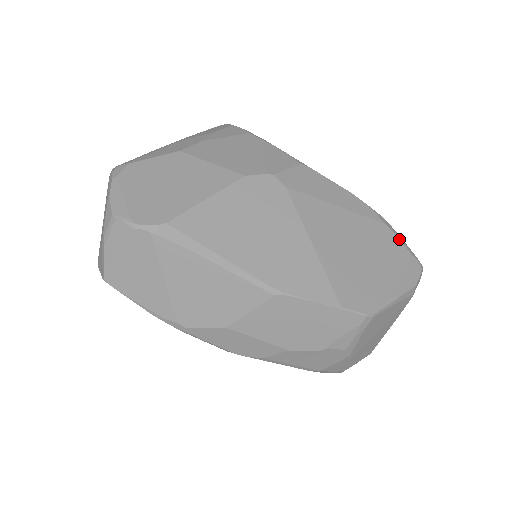
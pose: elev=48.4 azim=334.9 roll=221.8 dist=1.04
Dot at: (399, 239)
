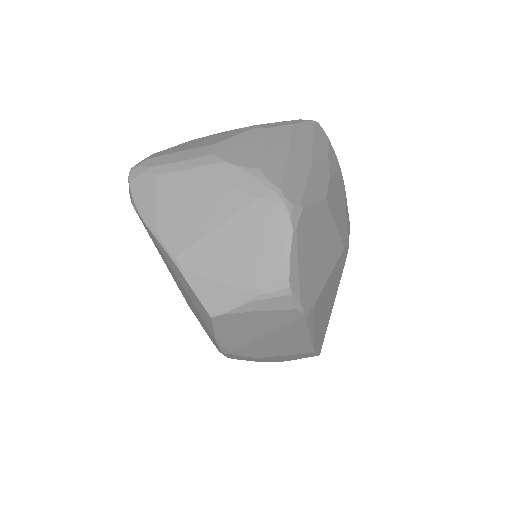
Dot at: occluded
